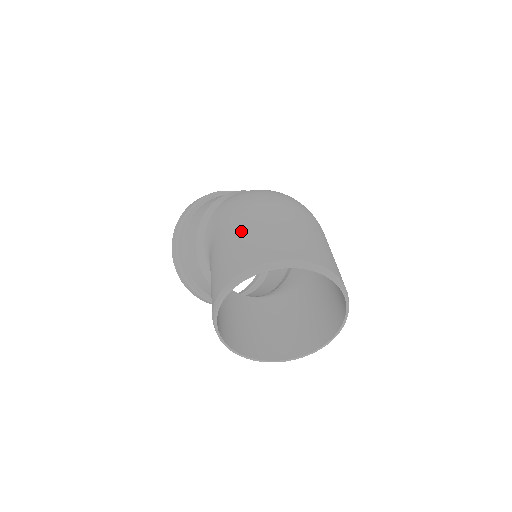
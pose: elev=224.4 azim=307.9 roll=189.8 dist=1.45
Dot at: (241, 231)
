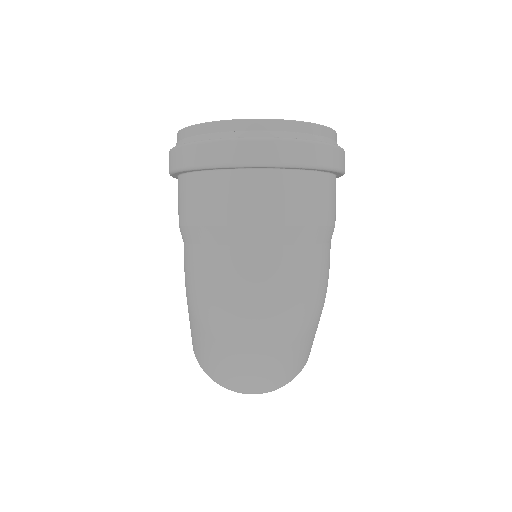
Dot at: (192, 329)
